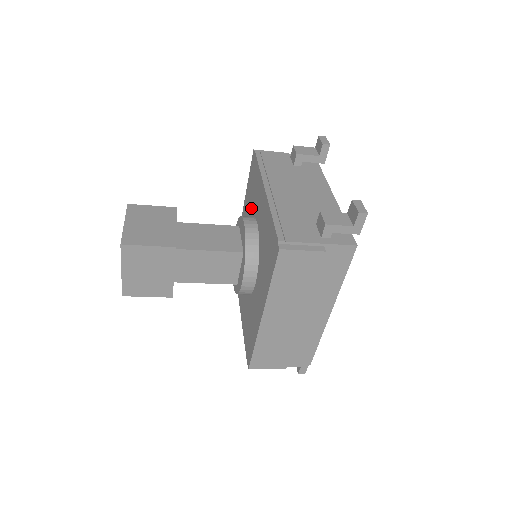
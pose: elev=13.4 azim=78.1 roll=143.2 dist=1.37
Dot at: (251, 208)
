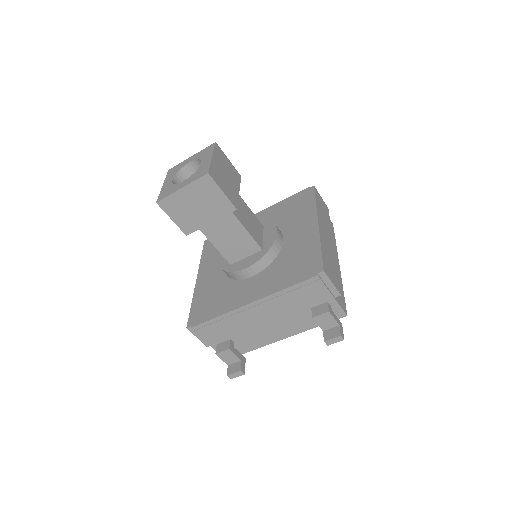
Dot at: occluded
